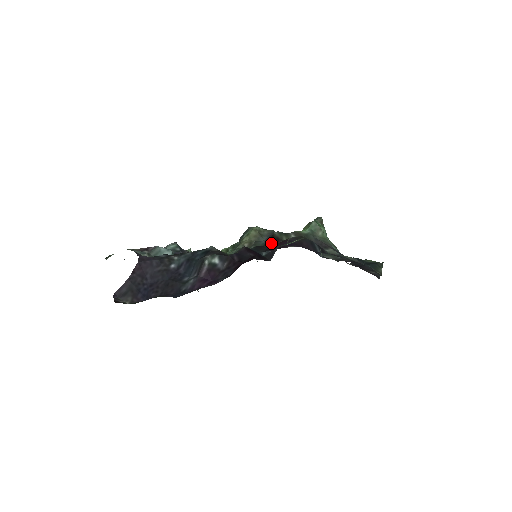
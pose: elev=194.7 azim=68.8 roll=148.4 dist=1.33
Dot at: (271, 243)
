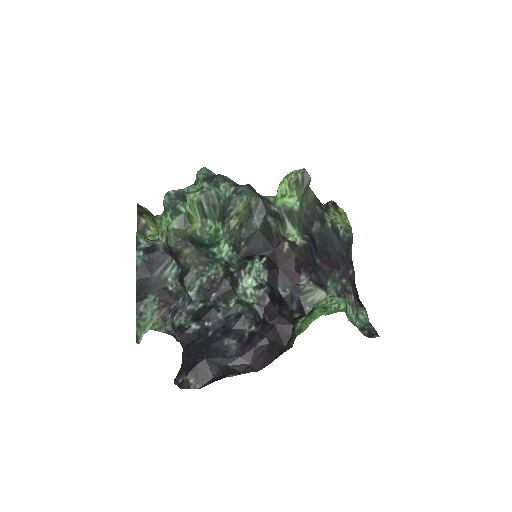
Dot at: (269, 239)
